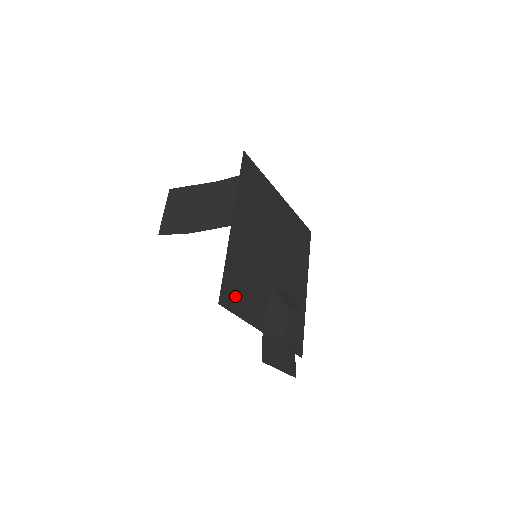
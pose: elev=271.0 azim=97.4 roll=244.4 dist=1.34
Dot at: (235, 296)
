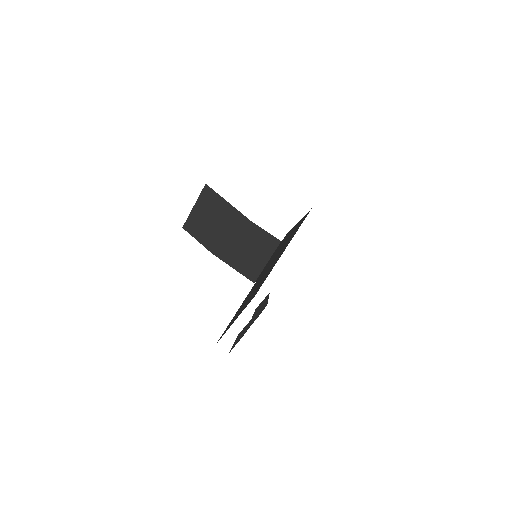
Dot at: (228, 327)
